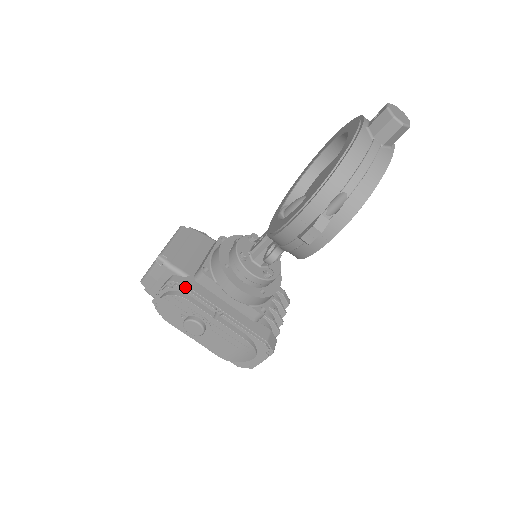
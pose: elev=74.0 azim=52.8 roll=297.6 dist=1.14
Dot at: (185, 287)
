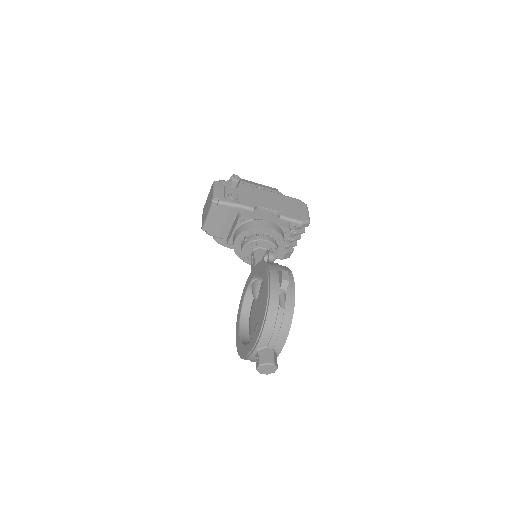
Dot at: (223, 245)
